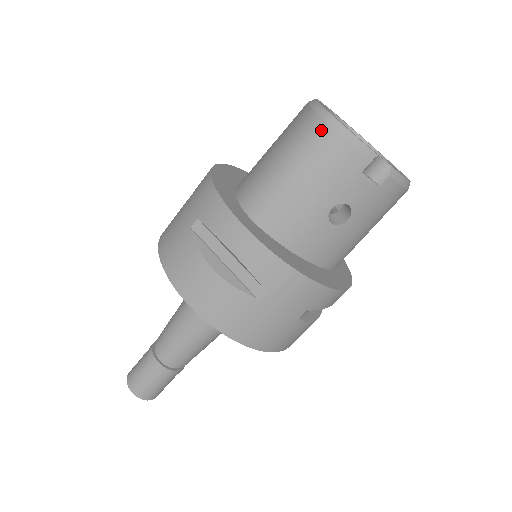
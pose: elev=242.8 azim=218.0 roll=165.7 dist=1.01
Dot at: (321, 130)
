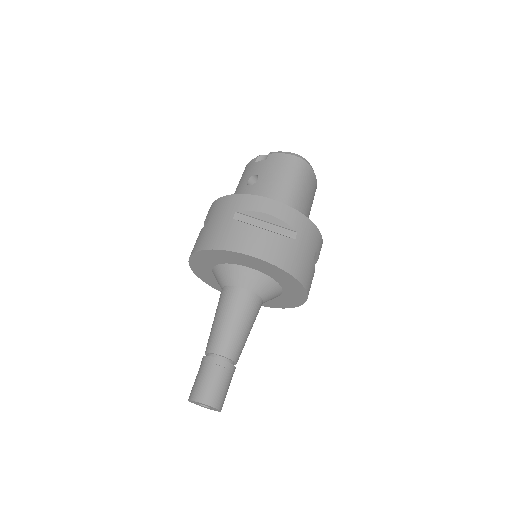
Dot at: occluded
